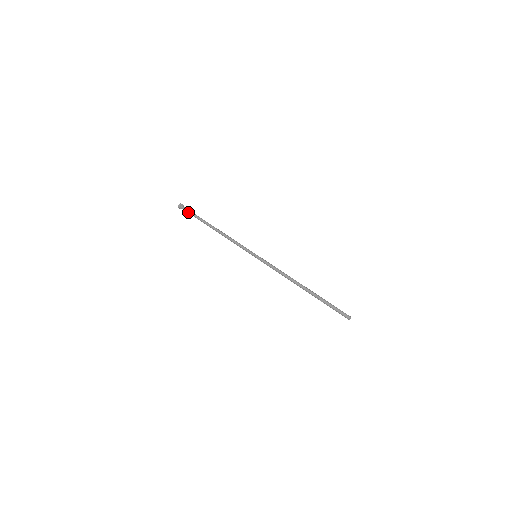
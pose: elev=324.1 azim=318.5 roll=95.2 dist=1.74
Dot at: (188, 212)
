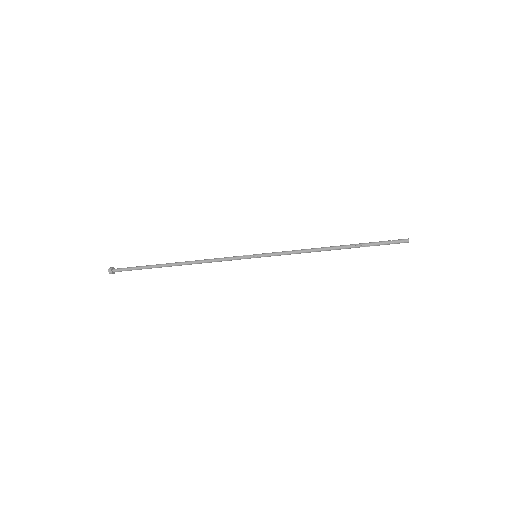
Dot at: (128, 270)
